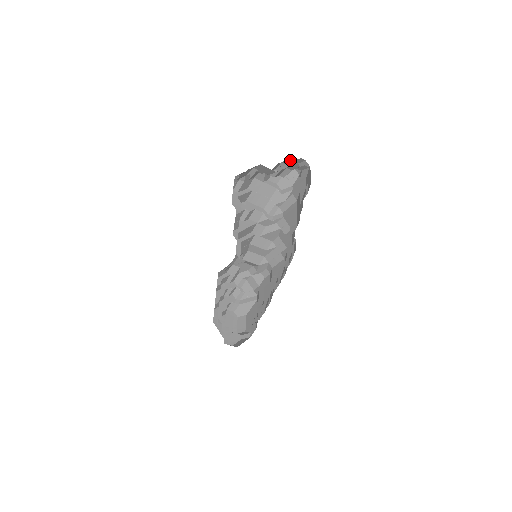
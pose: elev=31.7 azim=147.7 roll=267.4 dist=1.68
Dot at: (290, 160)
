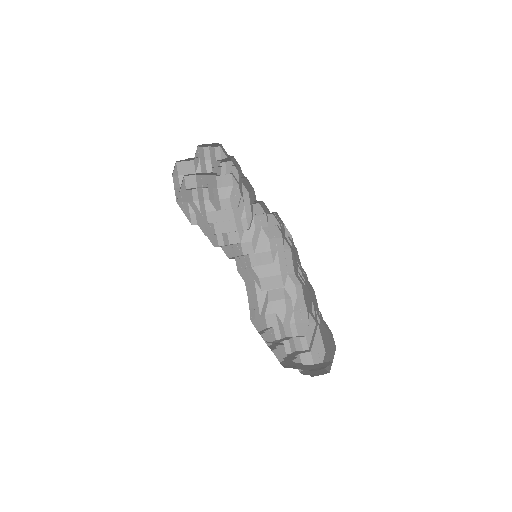
Dot at: (218, 177)
